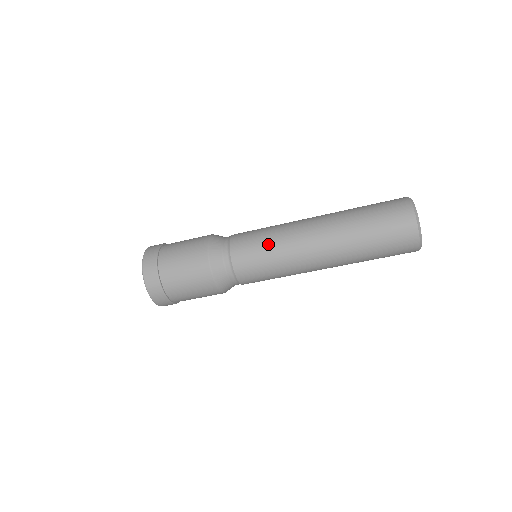
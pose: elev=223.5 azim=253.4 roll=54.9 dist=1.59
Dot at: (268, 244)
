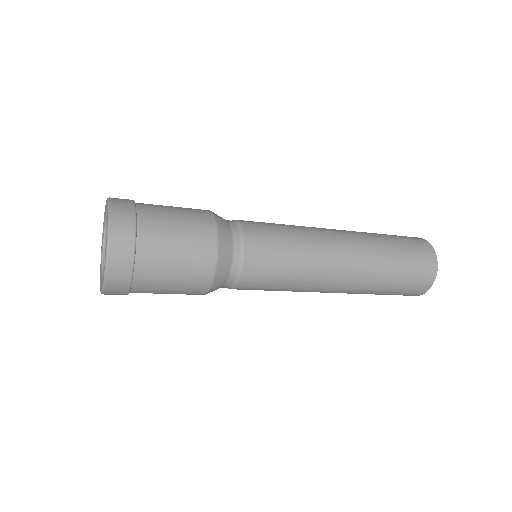
Dot at: (293, 268)
